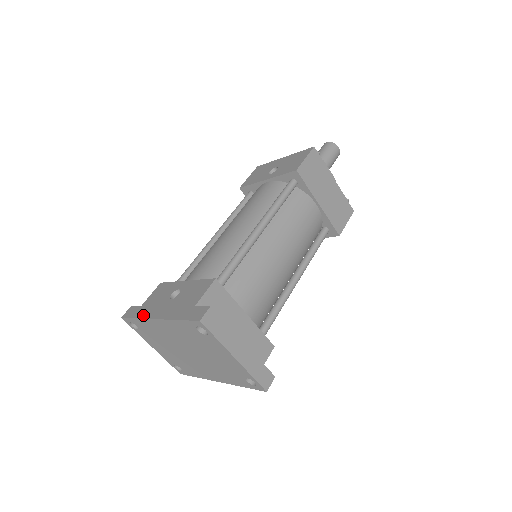
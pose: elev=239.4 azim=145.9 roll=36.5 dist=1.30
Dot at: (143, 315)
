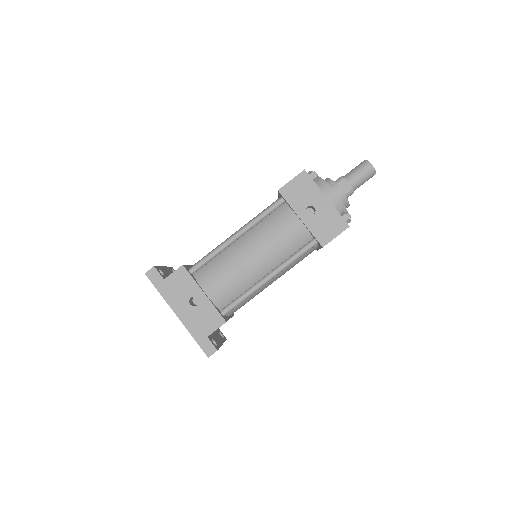
Dot at: (166, 297)
